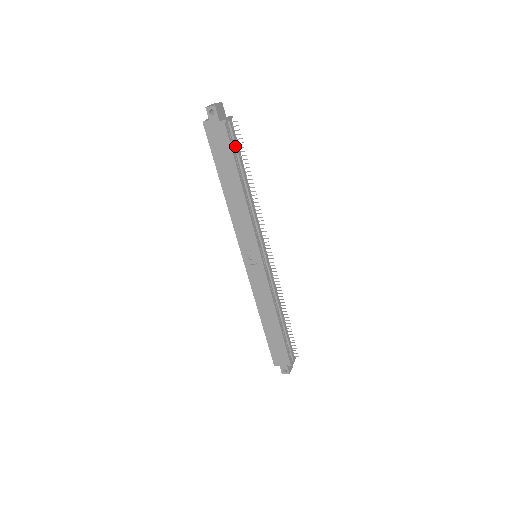
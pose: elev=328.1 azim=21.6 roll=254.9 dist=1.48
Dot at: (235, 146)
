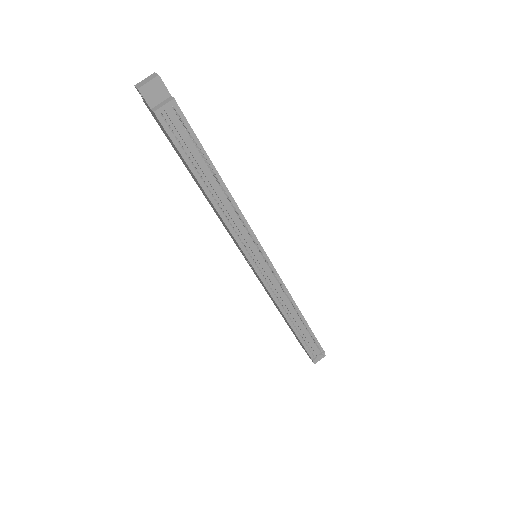
Dot at: (184, 142)
